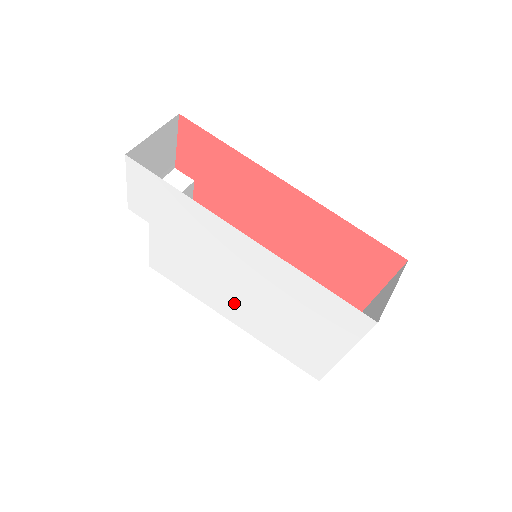
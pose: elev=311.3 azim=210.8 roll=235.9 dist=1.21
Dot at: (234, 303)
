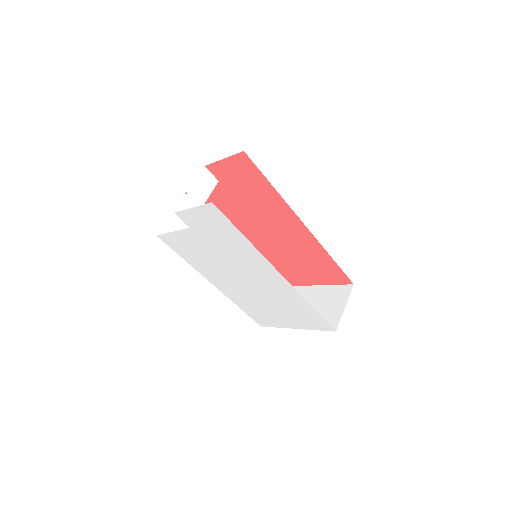
Dot at: (228, 283)
